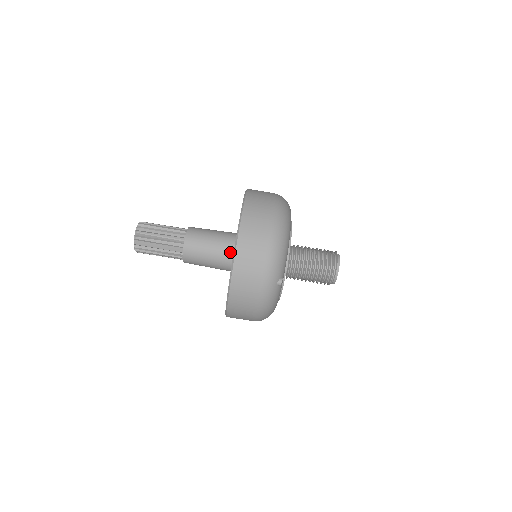
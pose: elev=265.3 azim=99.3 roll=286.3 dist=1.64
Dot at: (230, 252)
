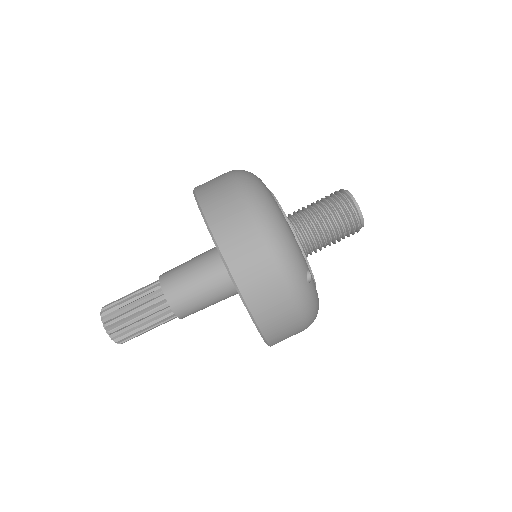
Dot at: (226, 275)
